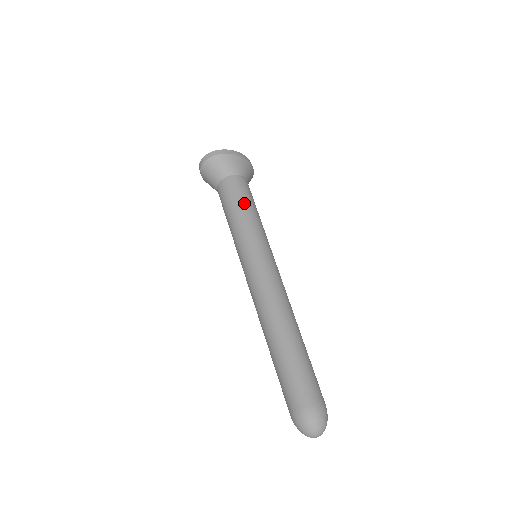
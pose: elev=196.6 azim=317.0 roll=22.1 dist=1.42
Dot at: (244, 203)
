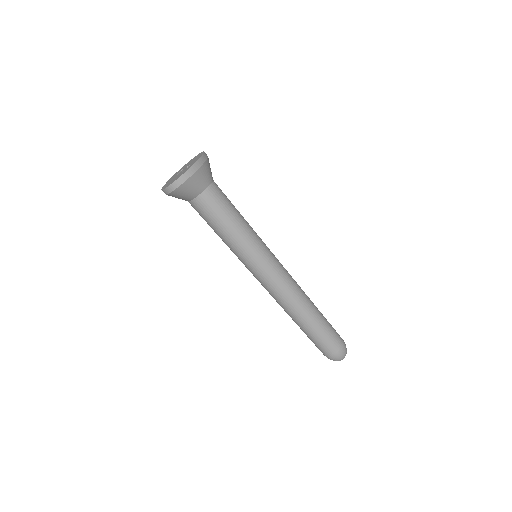
Dot at: (231, 218)
